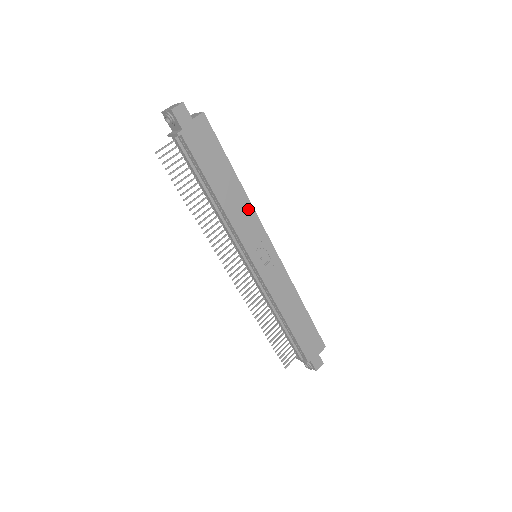
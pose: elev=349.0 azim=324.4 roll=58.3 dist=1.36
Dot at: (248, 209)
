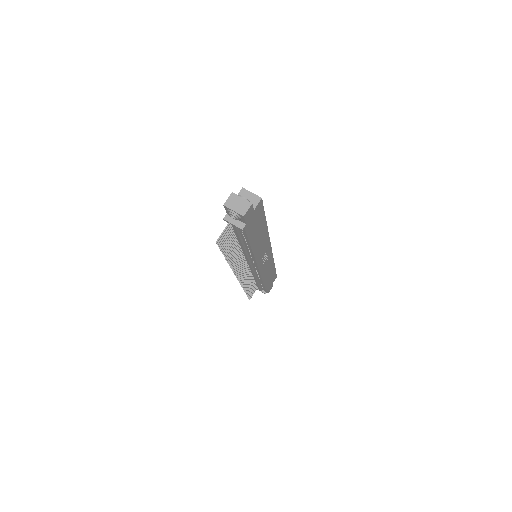
Dot at: (266, 239)
